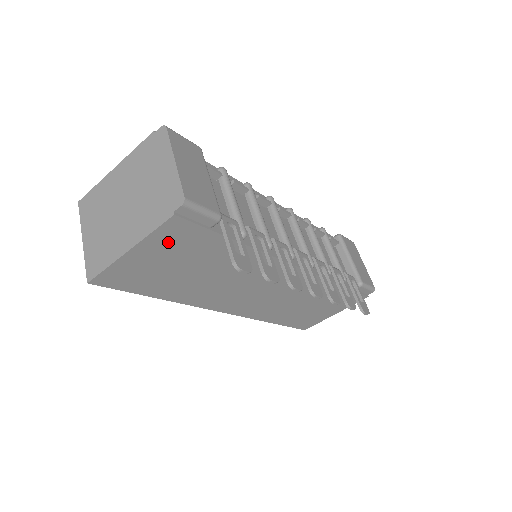
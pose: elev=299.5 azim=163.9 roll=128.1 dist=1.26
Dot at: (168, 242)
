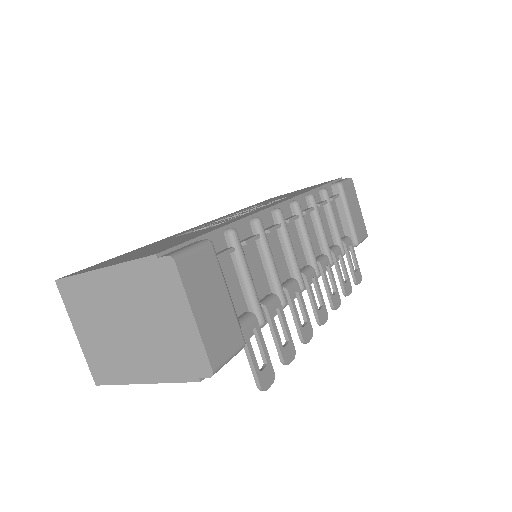
Dot at: occluded
